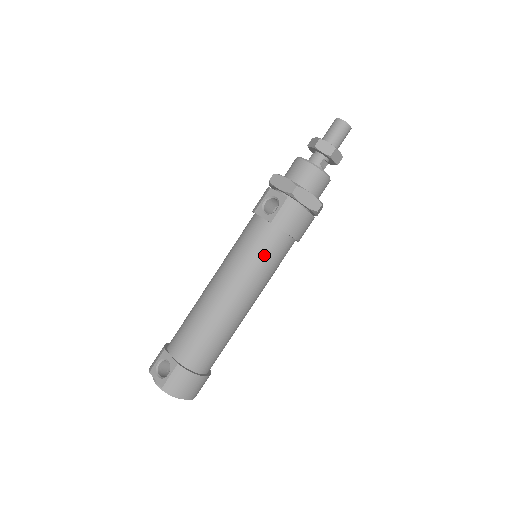
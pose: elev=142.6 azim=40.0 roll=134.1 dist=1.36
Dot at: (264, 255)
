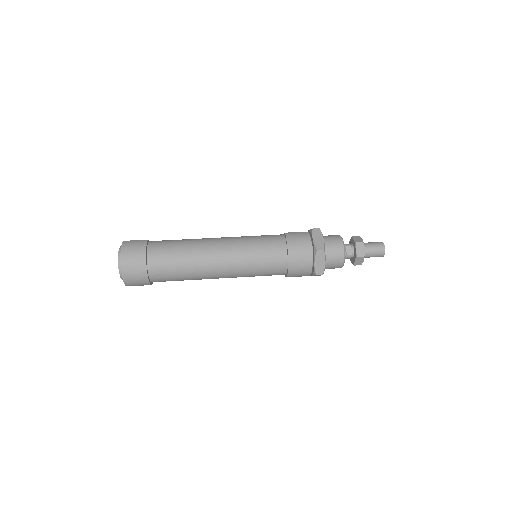
Dot at: (262, 241)
